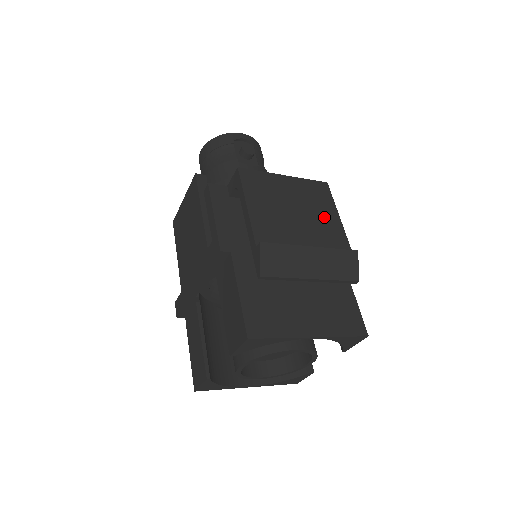
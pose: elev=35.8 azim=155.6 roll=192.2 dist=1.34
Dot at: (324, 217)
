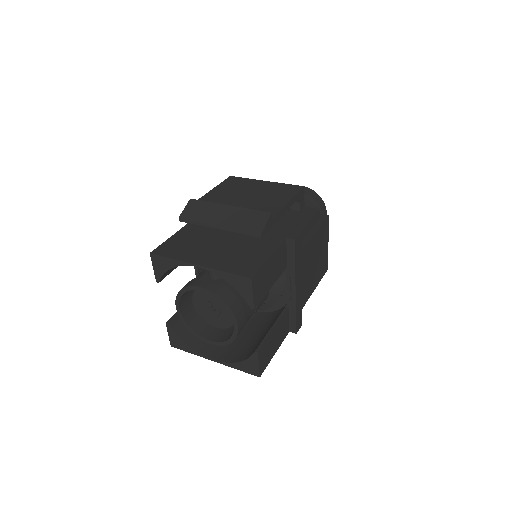
Dot at: (272, 200)
